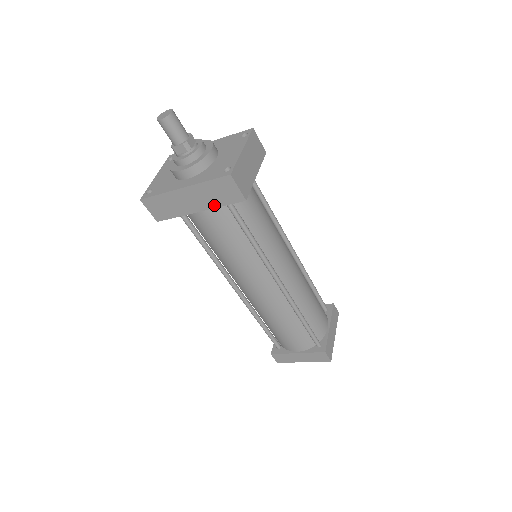
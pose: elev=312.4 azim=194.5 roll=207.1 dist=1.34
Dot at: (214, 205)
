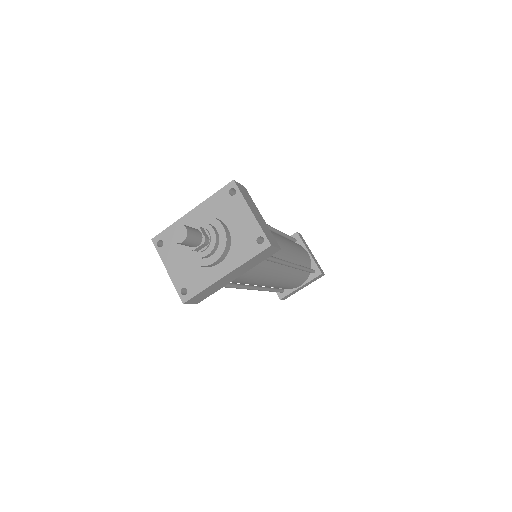
Dot at: (252, 267)
